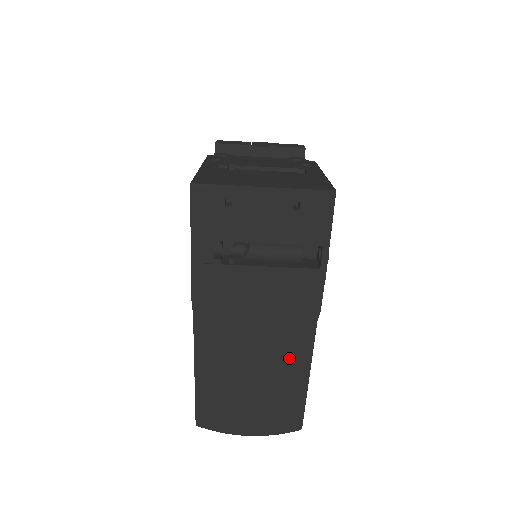
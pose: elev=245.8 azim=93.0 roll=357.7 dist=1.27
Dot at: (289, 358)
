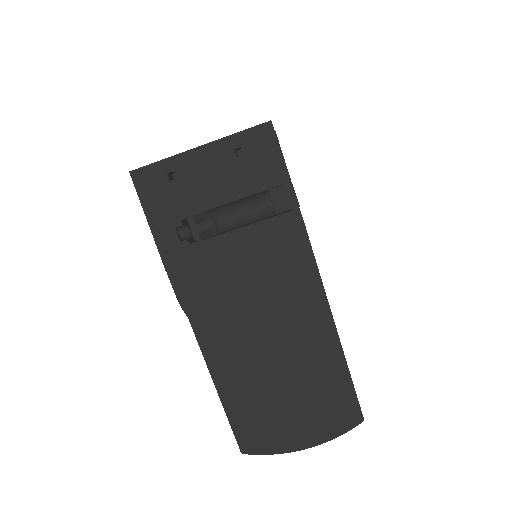
Dot at: (309, 332)
